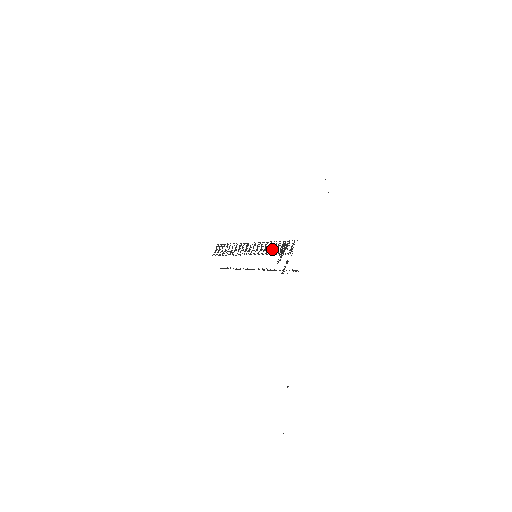
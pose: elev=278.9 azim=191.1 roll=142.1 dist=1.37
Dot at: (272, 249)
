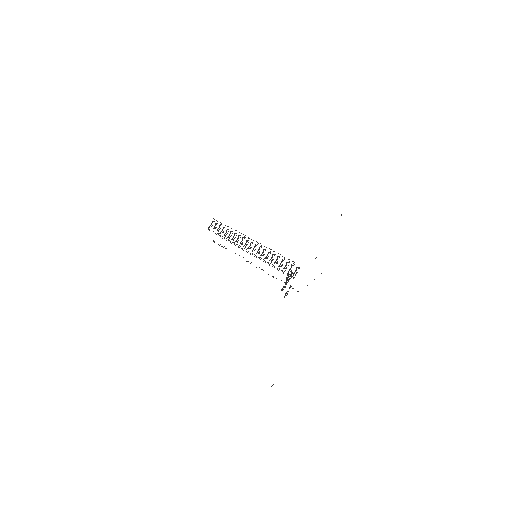
Dot at: (275, 261)
